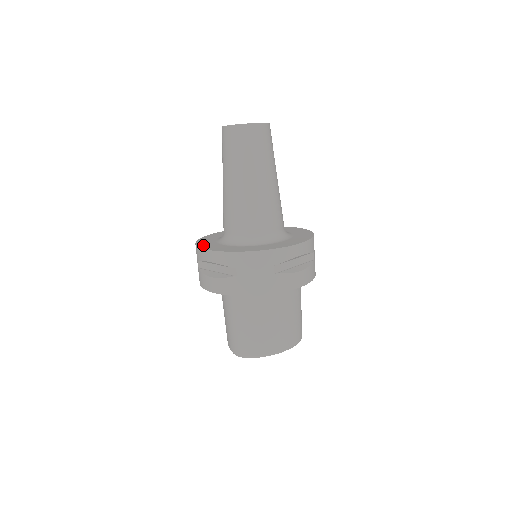
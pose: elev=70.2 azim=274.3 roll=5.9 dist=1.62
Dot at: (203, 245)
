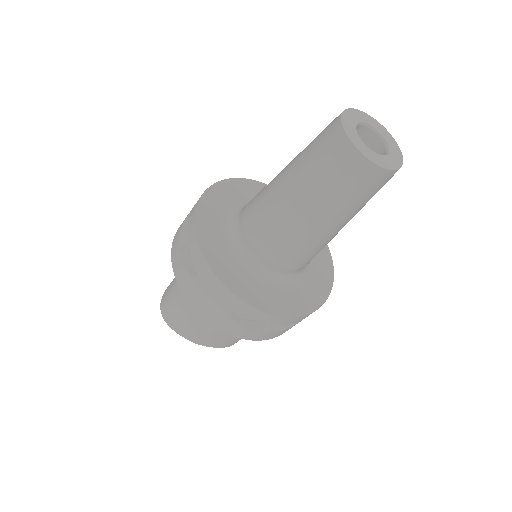
Dot at: (206, 204)
